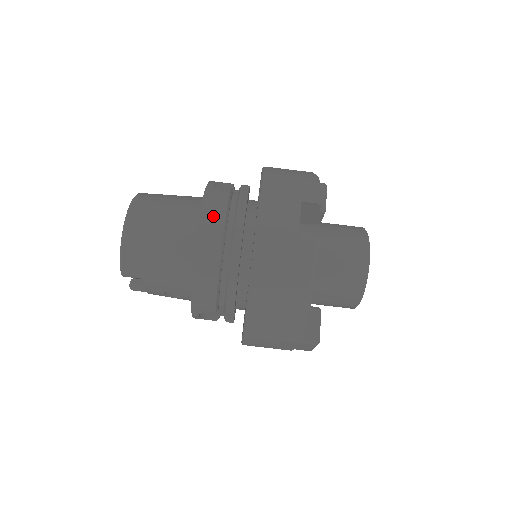
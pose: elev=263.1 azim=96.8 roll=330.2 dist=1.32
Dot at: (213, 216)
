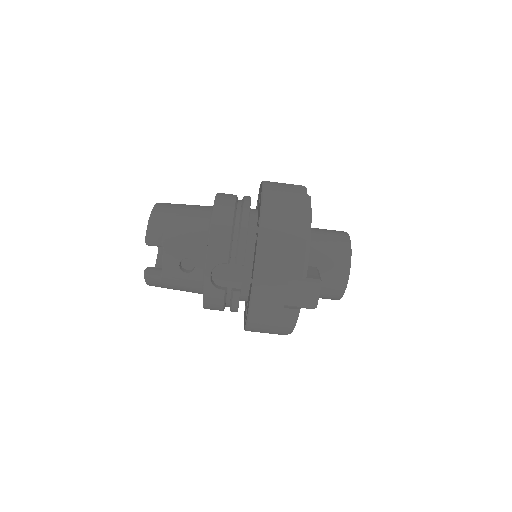
Dot at: (227, 195)
